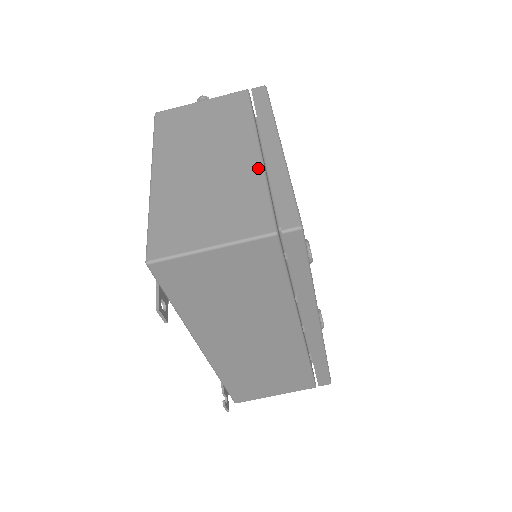
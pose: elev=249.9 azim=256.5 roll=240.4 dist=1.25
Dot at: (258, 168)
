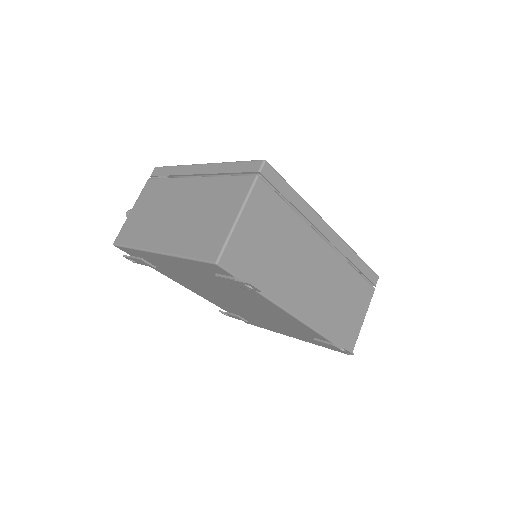
Dot at: (207, 179)
